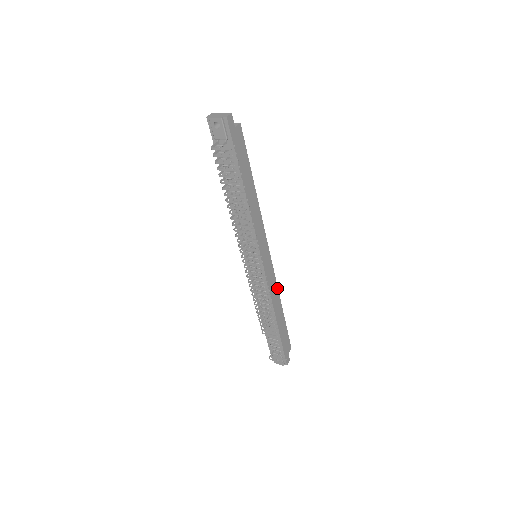
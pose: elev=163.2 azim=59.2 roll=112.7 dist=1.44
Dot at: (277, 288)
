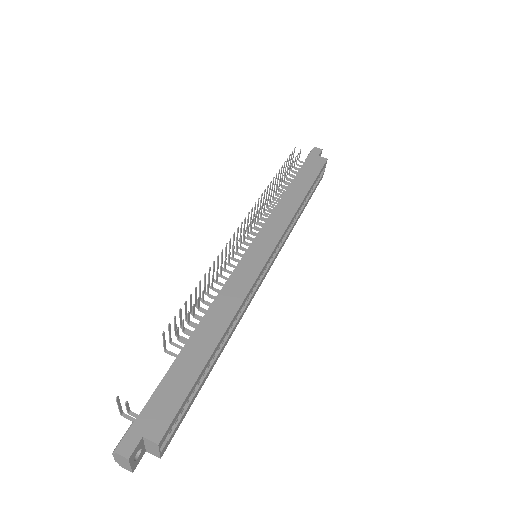
Dot at: (241, 303)
